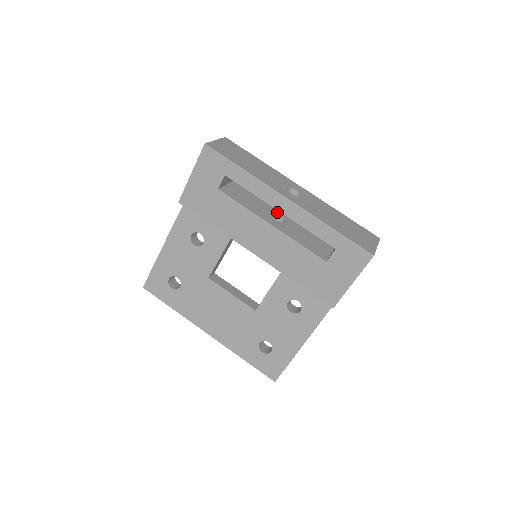
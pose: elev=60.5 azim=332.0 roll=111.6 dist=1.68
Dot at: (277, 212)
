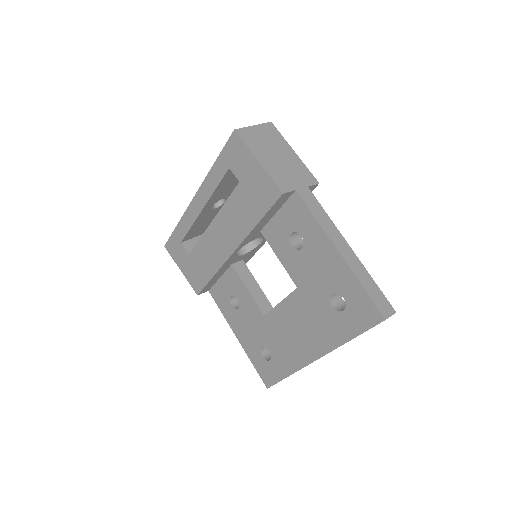
Dot at: occluded
